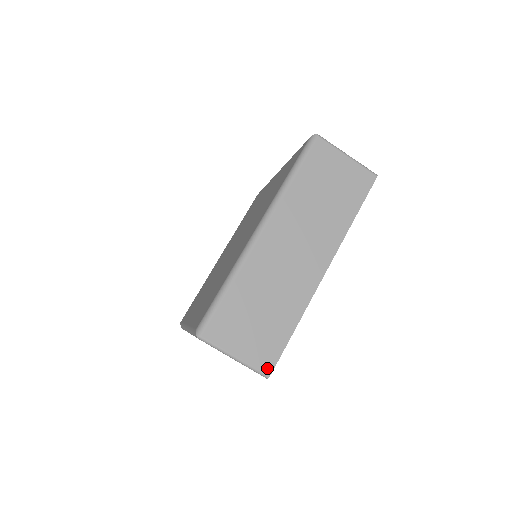
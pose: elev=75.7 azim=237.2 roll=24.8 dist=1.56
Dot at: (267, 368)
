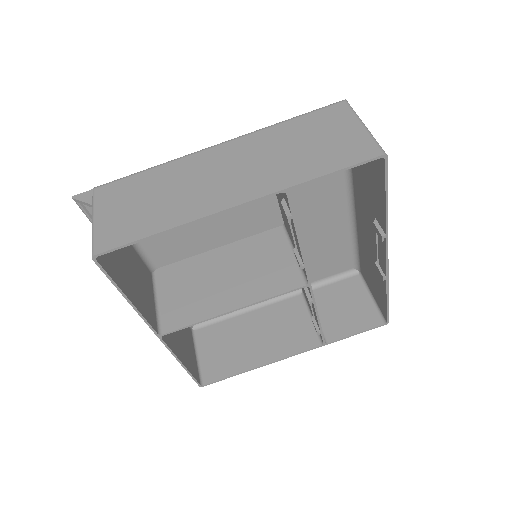
Dot at: occluded
